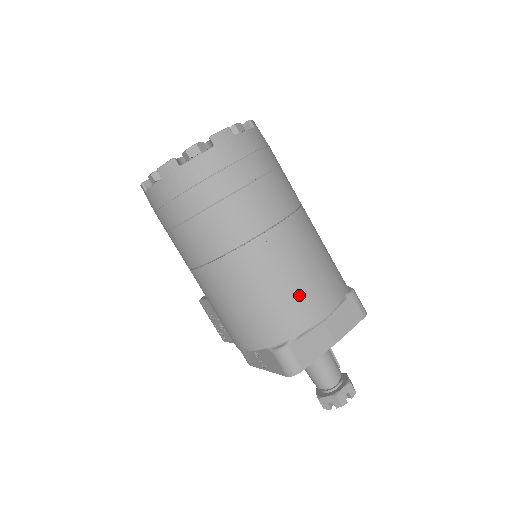
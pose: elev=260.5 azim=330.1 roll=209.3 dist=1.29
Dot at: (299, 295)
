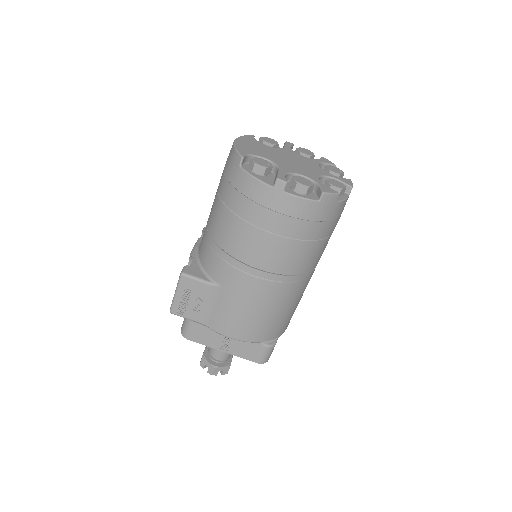
Dot at: occluded
